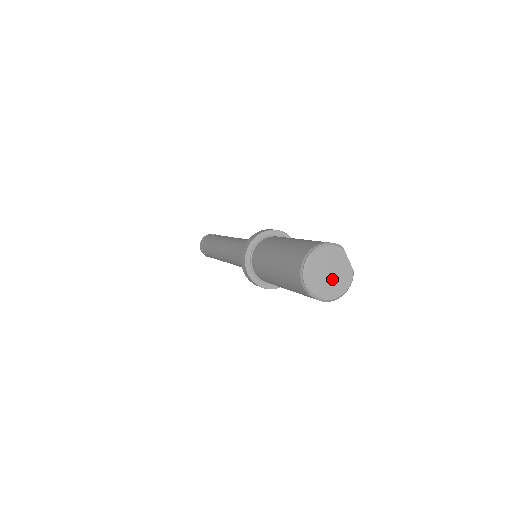
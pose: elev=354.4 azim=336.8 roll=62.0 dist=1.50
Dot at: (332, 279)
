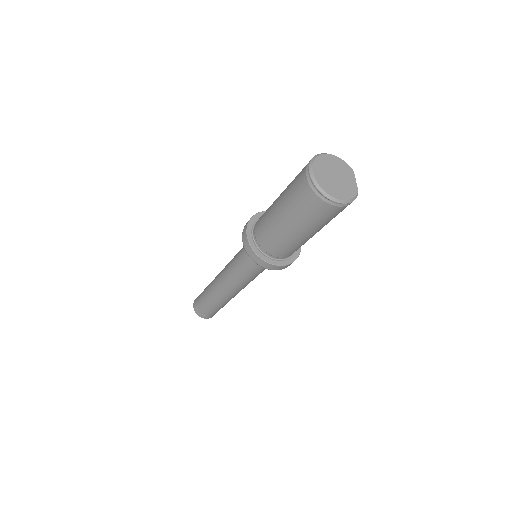
Dot at: (336, 182)
